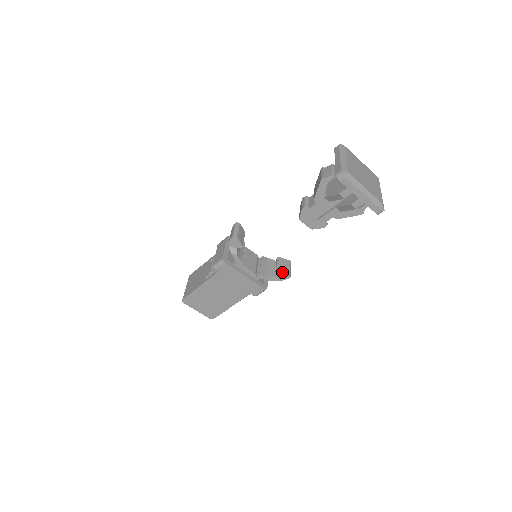
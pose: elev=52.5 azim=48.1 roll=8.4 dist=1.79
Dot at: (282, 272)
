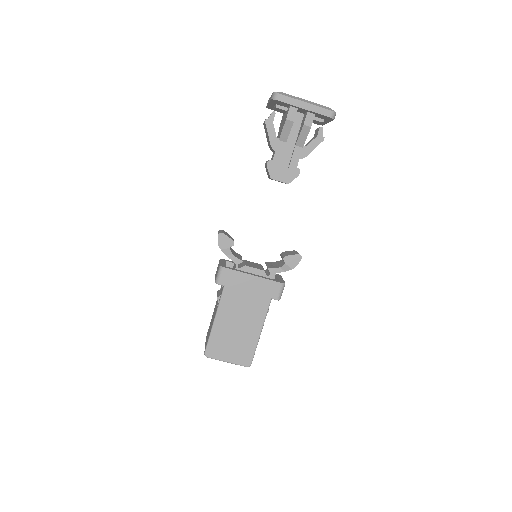
Dot at: (290, 255)
